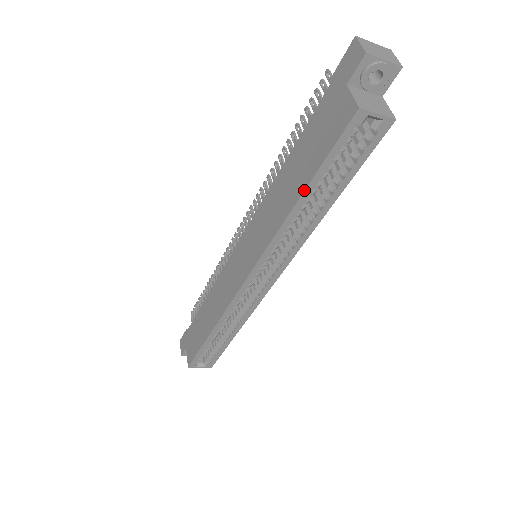
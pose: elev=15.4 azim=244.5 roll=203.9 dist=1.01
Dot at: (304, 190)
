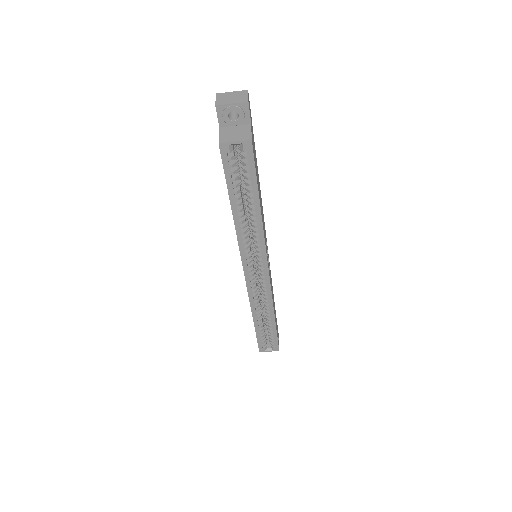
Dot at: (230, 204)
